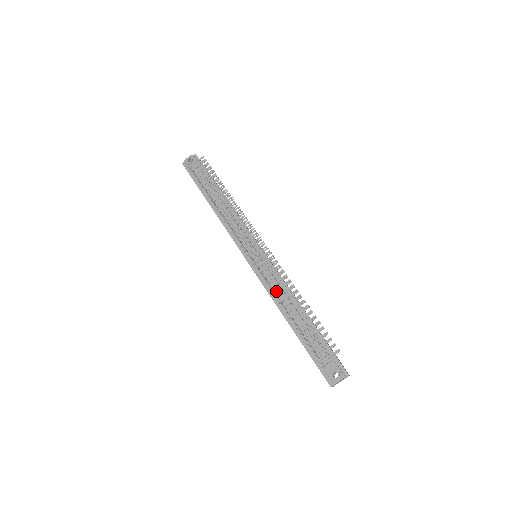
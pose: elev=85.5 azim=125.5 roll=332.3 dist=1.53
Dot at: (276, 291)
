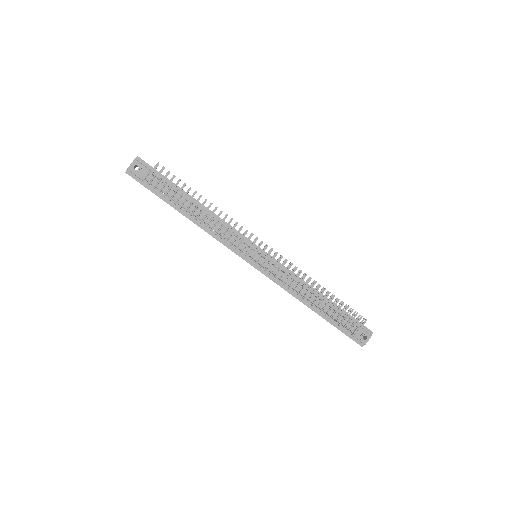
Dot at: occluded
